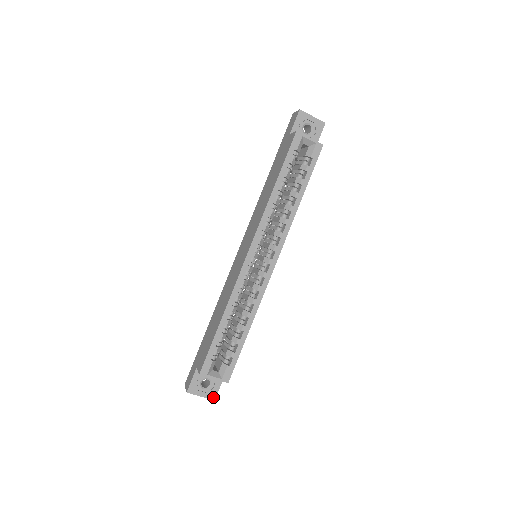
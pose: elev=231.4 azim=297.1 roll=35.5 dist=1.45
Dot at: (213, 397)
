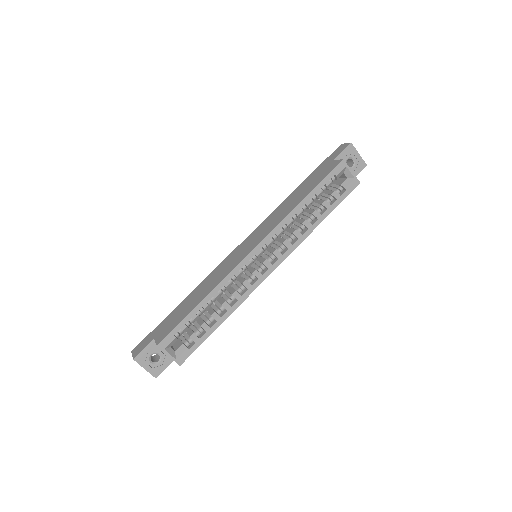
Dot at: (156, 374)
